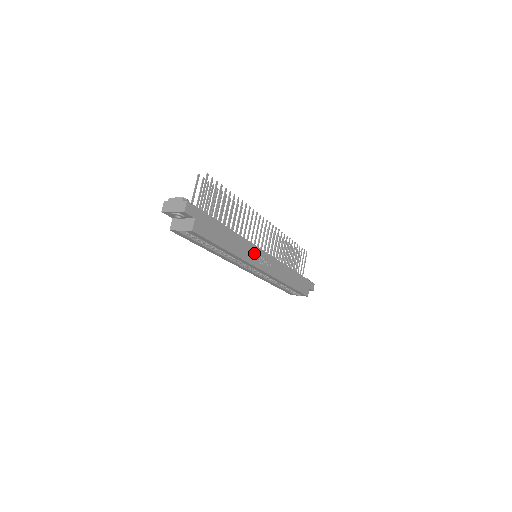
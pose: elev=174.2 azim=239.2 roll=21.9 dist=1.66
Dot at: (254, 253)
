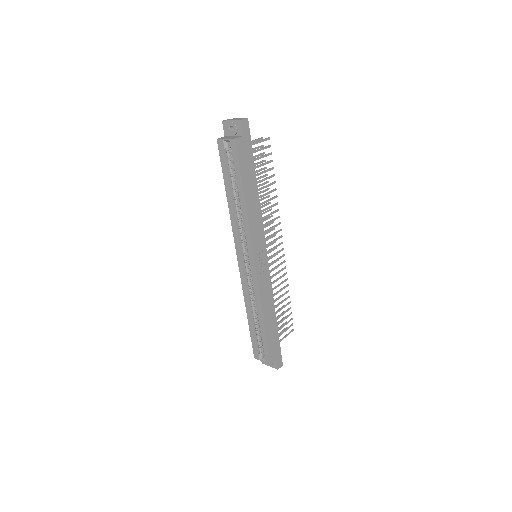
Dot at: (259, 238)
